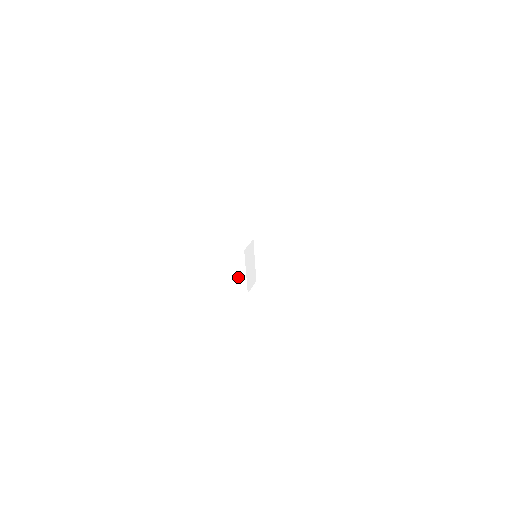
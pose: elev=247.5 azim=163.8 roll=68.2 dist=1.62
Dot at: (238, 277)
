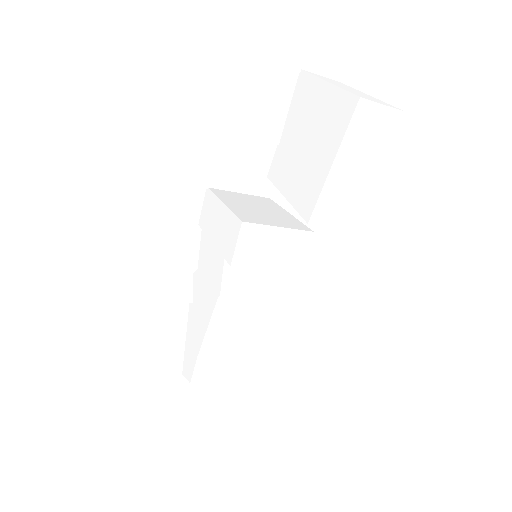
Dot at: (254, 306)
